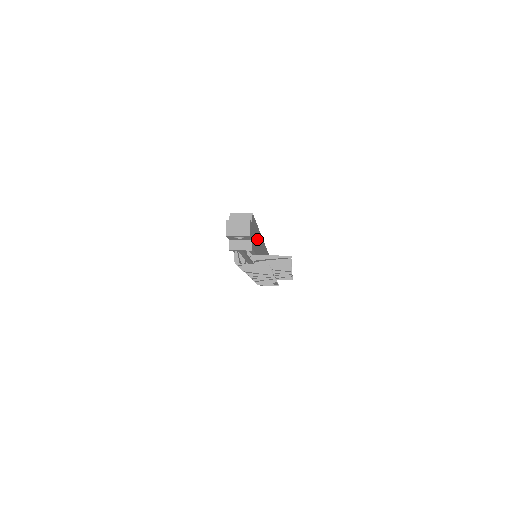
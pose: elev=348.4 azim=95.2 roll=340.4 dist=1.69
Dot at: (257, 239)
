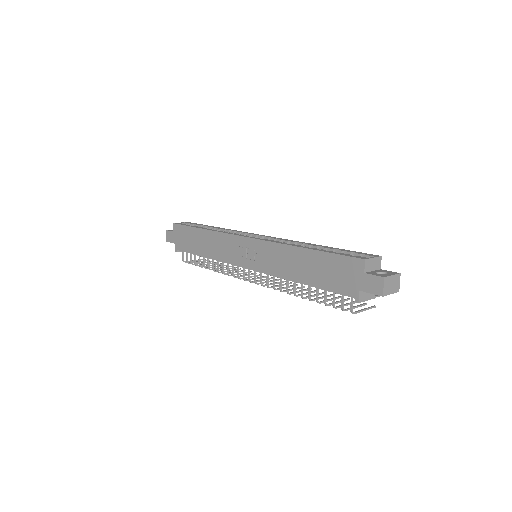
Dot at: occluded
